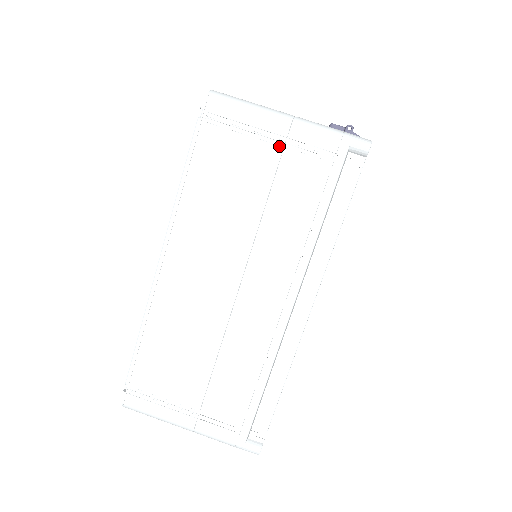
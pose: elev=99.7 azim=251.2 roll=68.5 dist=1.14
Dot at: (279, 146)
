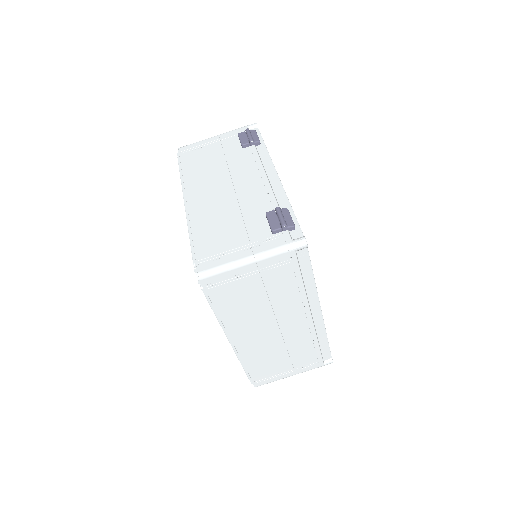
Dot at: (256, 274)
